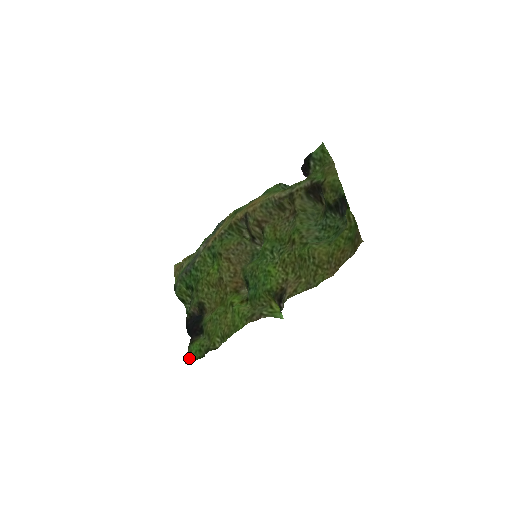
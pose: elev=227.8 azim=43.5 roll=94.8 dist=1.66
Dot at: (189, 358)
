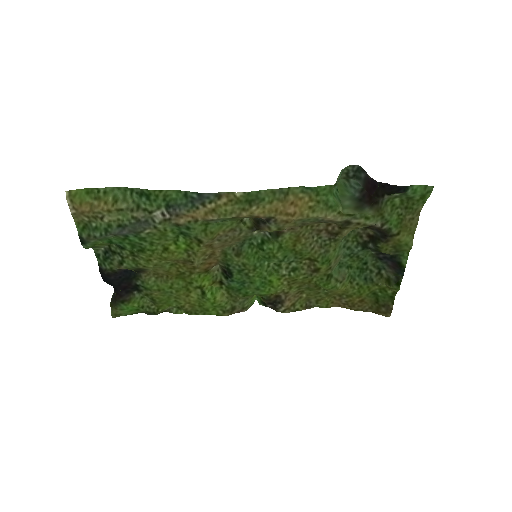
Dot at: (120, 315)
